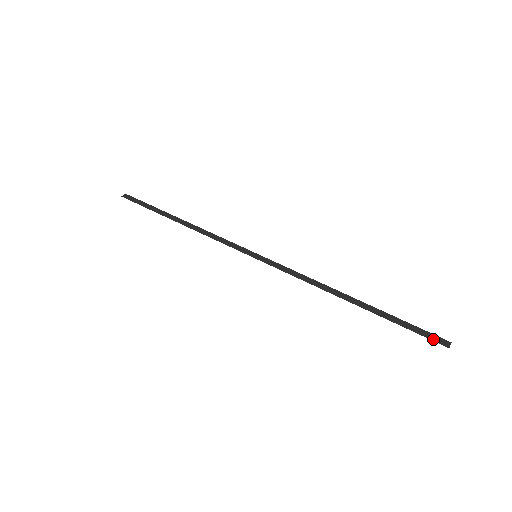
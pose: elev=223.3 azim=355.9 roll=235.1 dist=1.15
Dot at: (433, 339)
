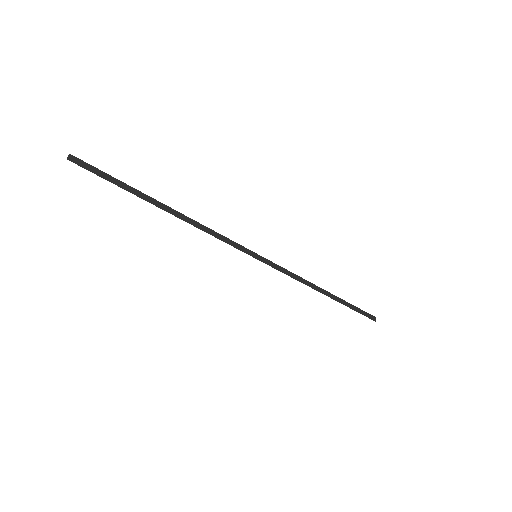
Dot at: (369, 317)
